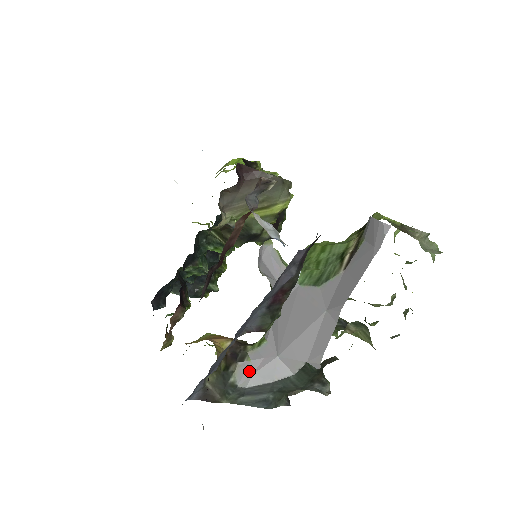
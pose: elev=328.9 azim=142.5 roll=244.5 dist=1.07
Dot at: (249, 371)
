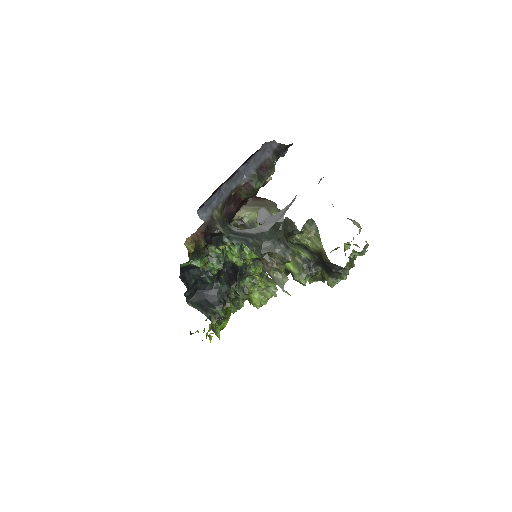
Dot at: (240, 229)
